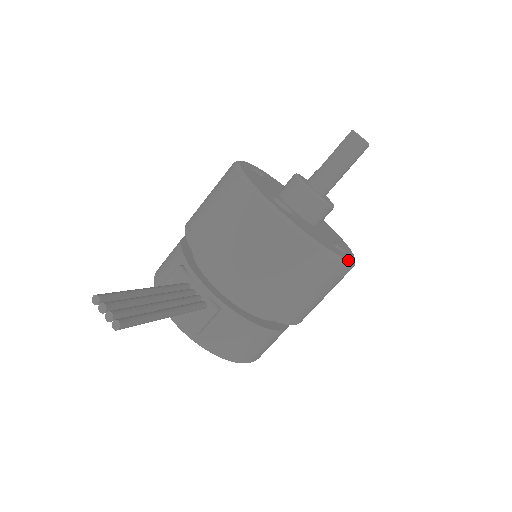
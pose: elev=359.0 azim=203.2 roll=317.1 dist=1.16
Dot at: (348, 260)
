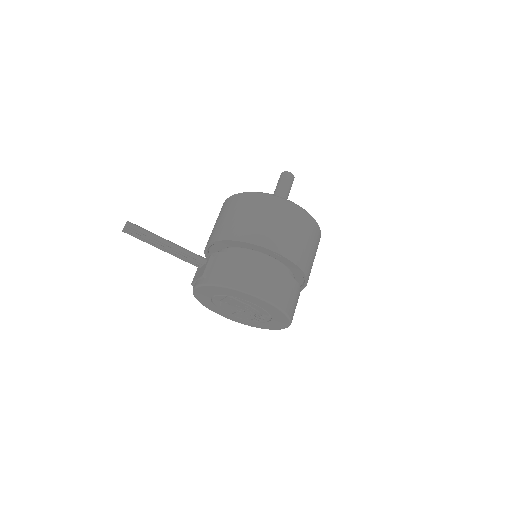
Dot at: (285, 199)
